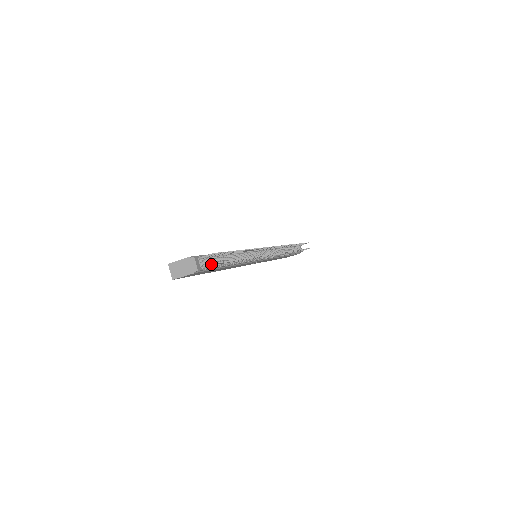
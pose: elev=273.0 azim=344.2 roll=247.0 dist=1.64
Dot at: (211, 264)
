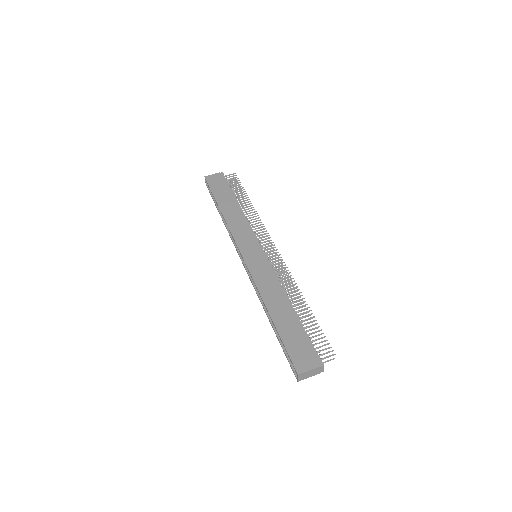
Dot at: occluded
